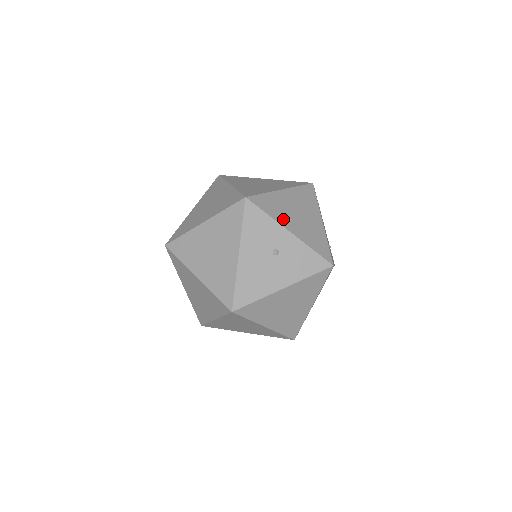
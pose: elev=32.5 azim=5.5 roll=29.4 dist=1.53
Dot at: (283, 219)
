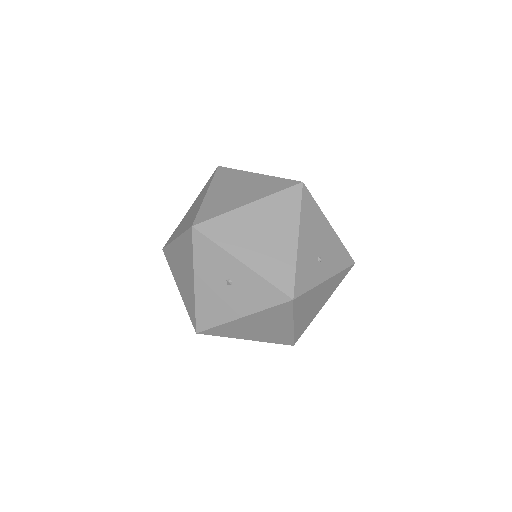
Dot at: (237, 246)
